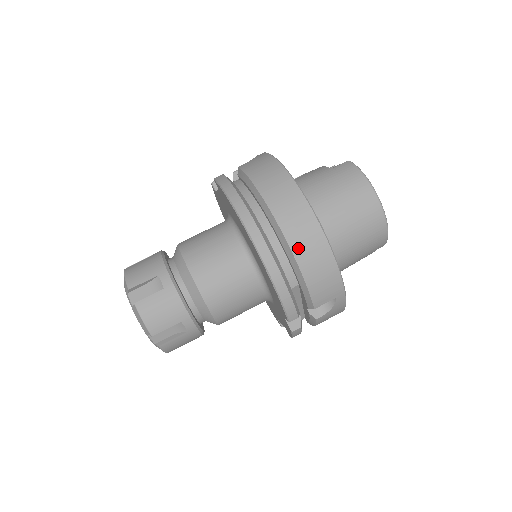
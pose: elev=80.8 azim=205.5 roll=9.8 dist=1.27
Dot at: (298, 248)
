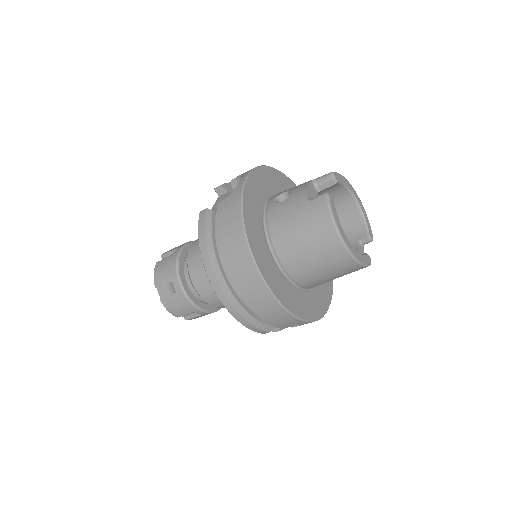
Dot at: (252, 303)
